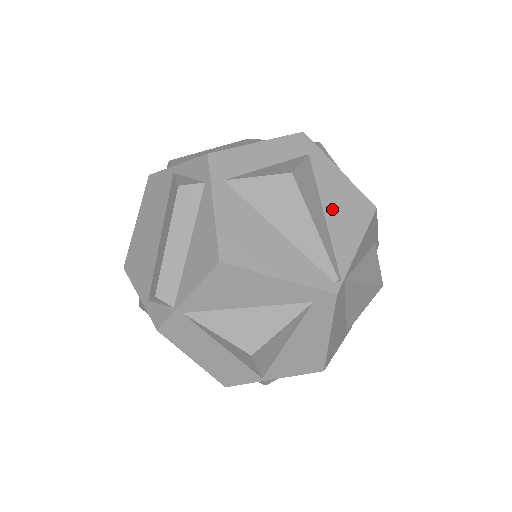
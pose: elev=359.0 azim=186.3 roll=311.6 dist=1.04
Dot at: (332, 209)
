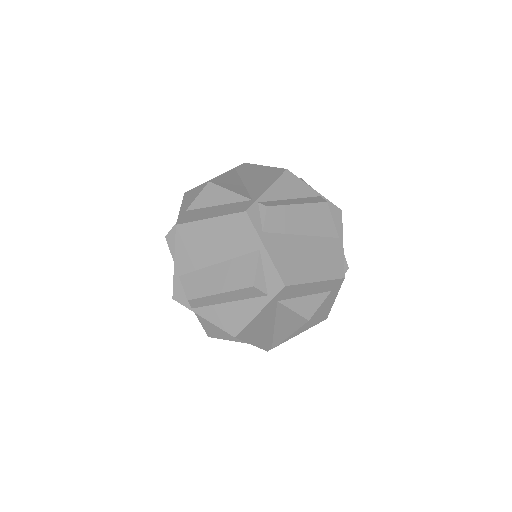
Dot at: occluded
